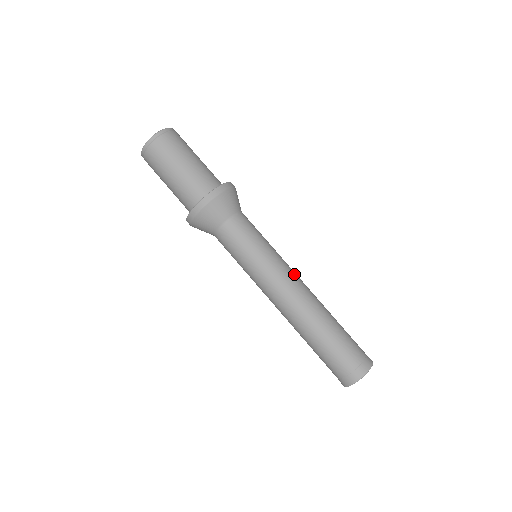
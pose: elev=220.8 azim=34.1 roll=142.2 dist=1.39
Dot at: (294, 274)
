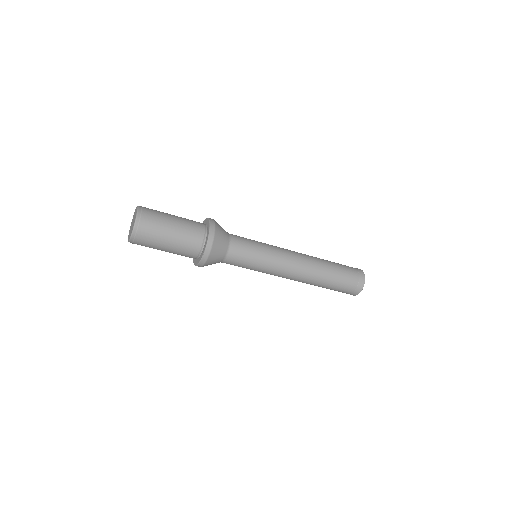
Dot at: (290, 256)
